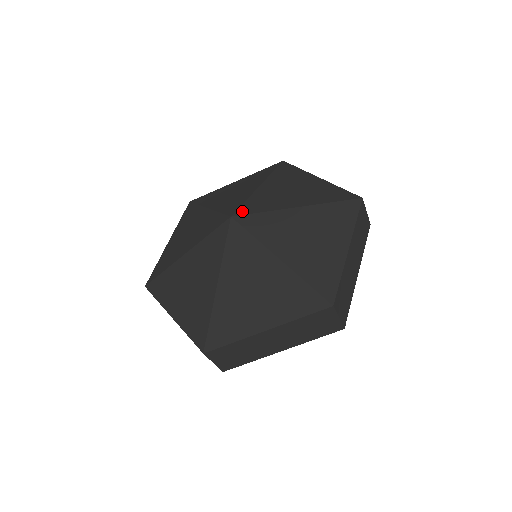
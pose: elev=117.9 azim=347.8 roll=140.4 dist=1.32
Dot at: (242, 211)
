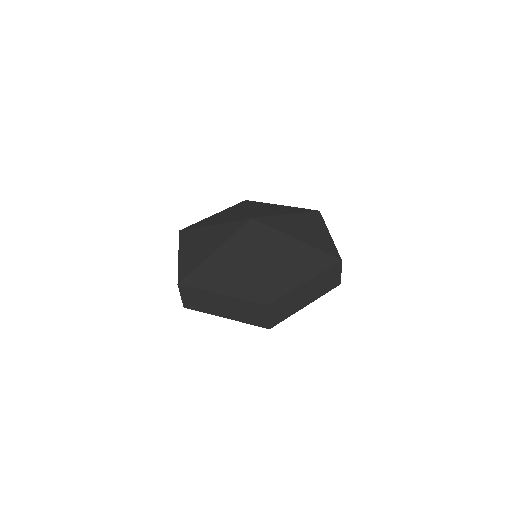
Dot at: (255, 216)
